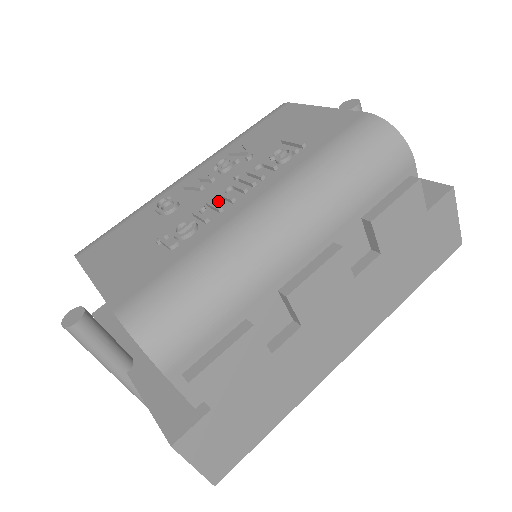
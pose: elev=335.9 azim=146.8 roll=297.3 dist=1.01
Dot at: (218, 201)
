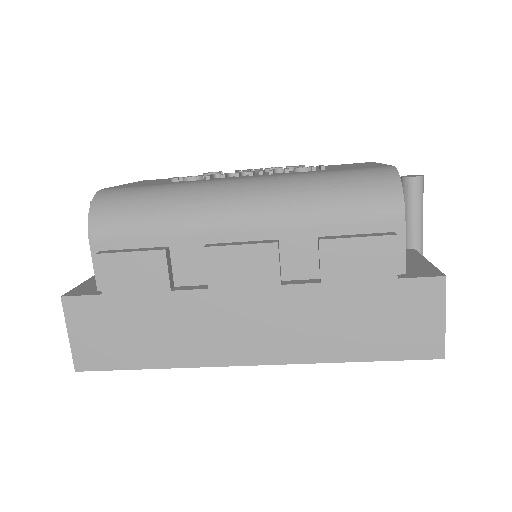
Dot at: (233, 176)
